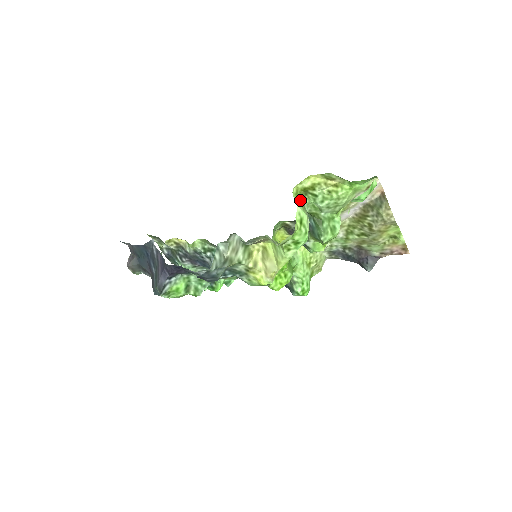
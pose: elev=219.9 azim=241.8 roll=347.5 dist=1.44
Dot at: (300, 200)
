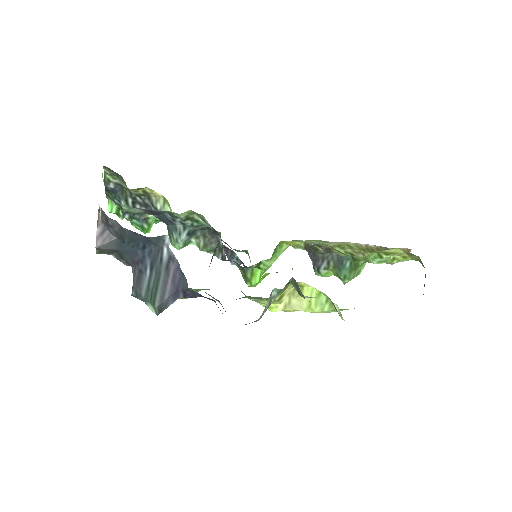
Dot at: occluded
